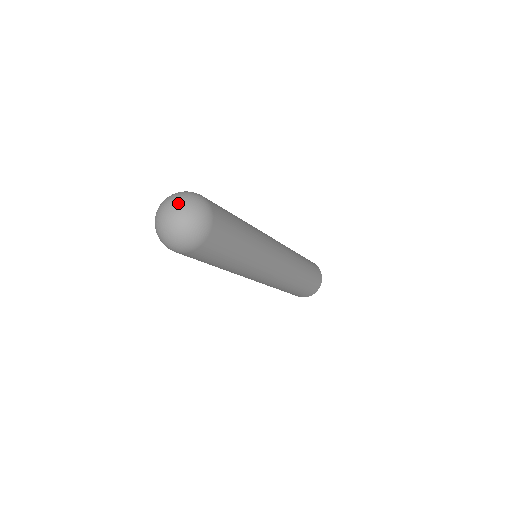
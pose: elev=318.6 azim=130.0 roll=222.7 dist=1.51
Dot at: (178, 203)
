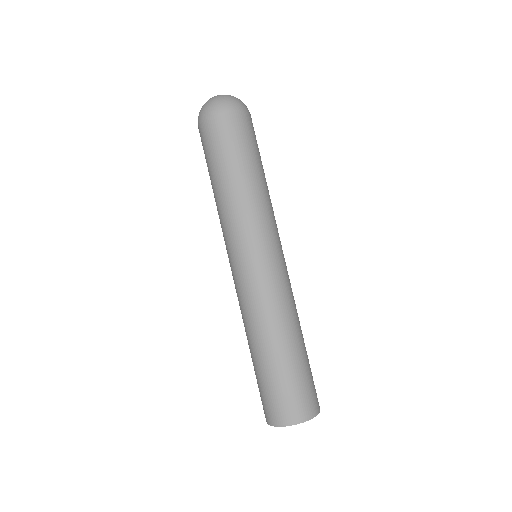
Dot at: occluded
